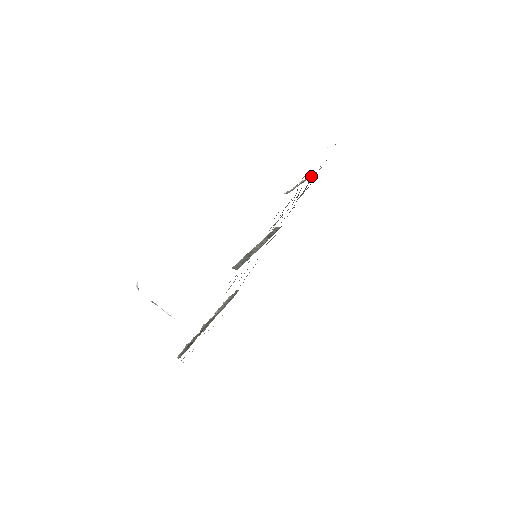
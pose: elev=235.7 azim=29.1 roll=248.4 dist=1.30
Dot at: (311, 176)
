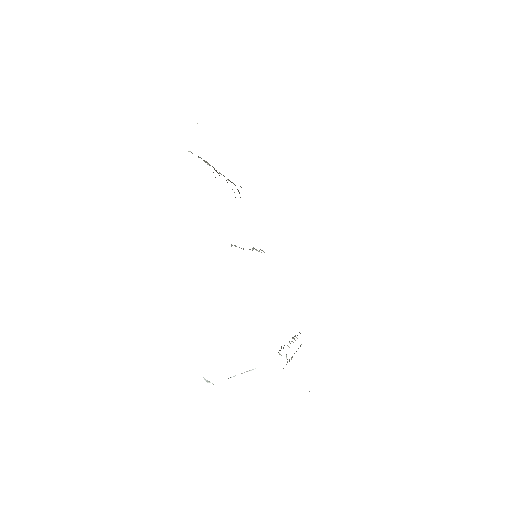
Dot at: occluded
